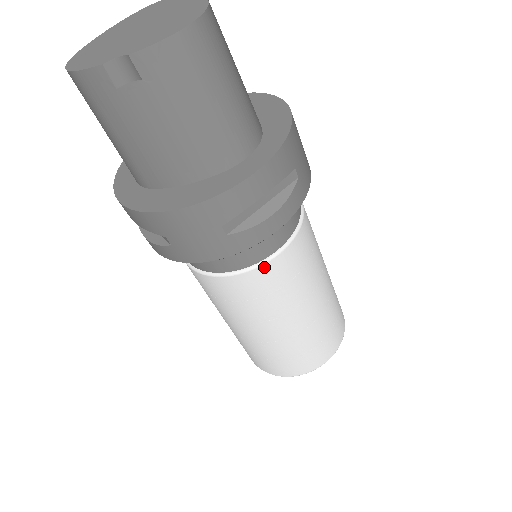
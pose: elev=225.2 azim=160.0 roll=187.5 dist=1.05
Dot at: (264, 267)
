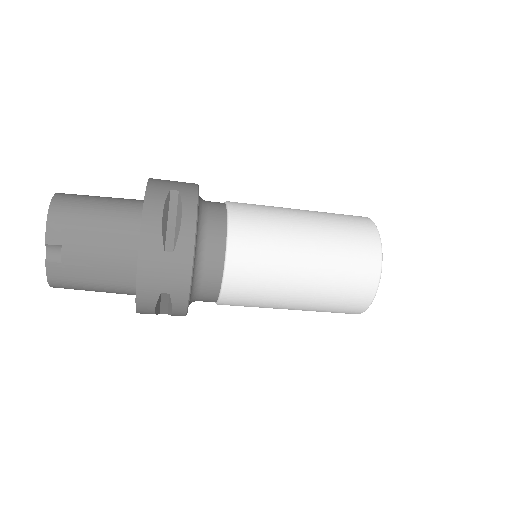
Dot at: (231, 246)
